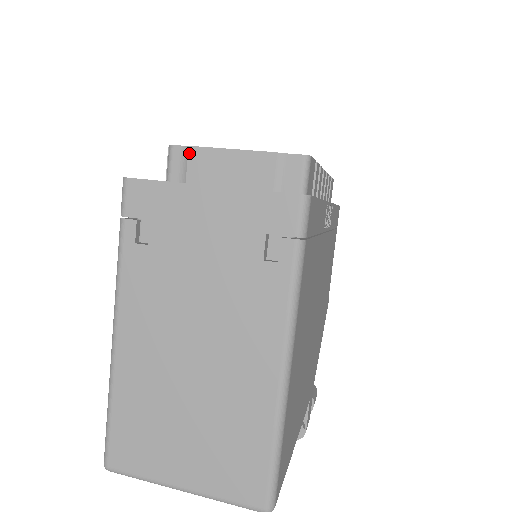
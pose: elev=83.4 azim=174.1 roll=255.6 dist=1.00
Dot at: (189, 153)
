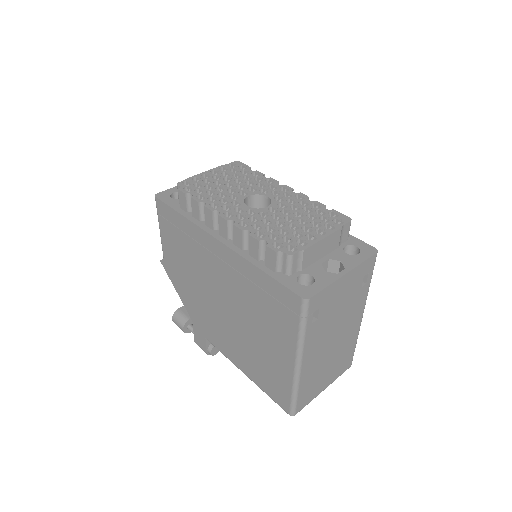
Dot at: (304, 254)
